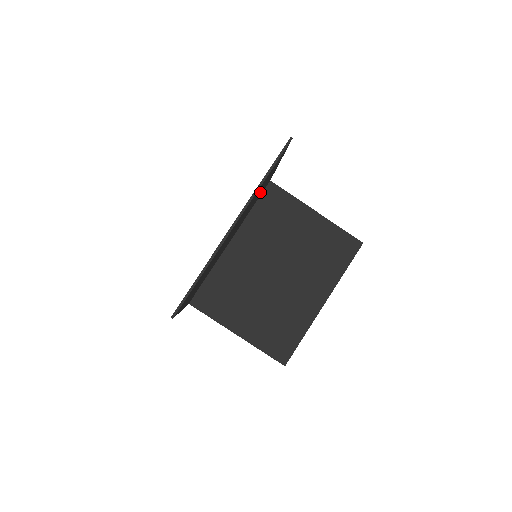
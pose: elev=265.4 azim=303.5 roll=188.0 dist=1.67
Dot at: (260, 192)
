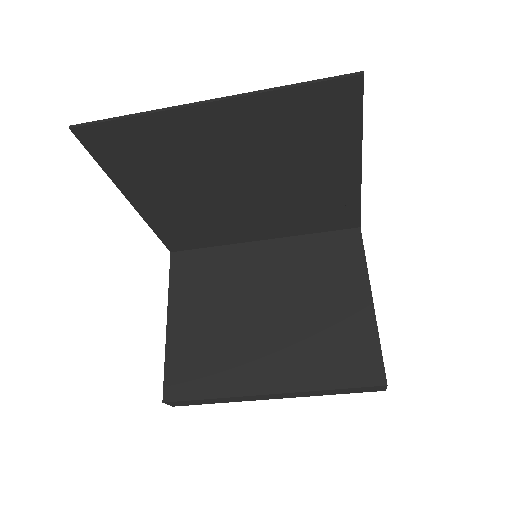
Dot at: (317, 186)
